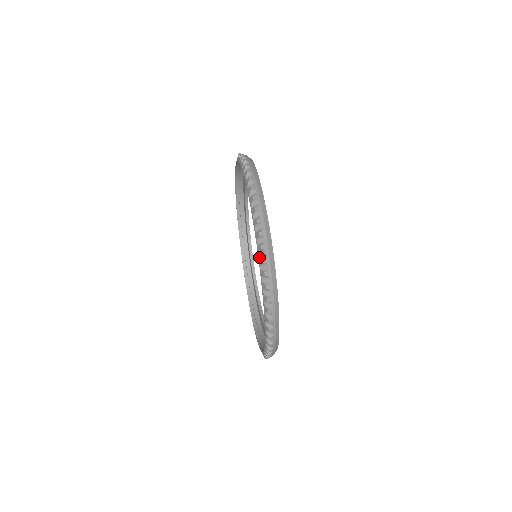
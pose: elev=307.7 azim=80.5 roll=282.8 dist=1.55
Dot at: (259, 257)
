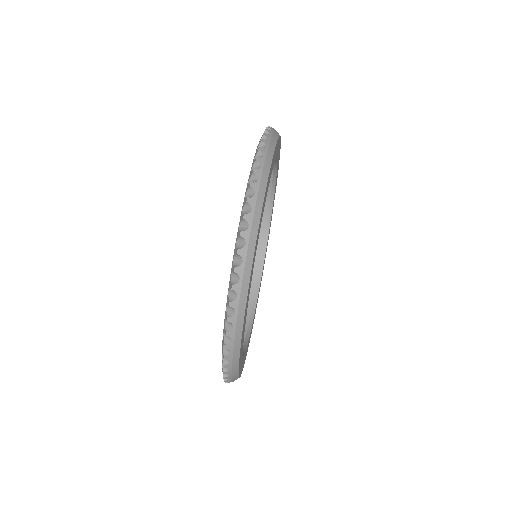
Dot at: occluded
